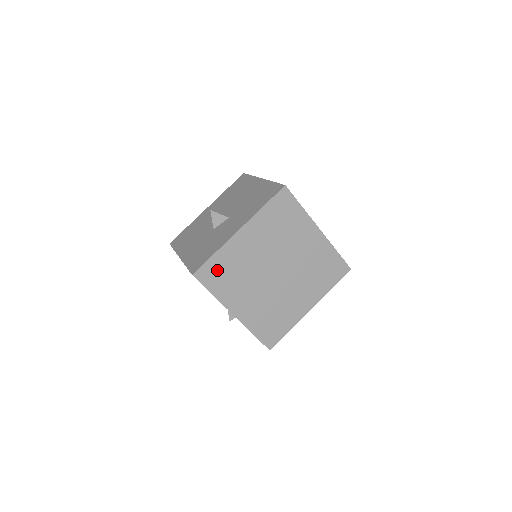
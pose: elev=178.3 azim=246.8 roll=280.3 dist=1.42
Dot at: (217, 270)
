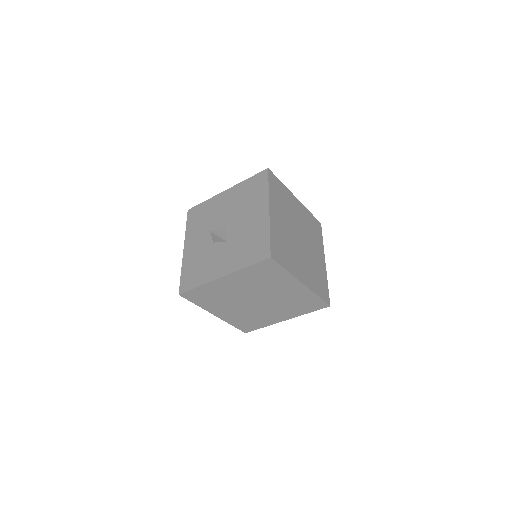
Dot at: (201, 294)
